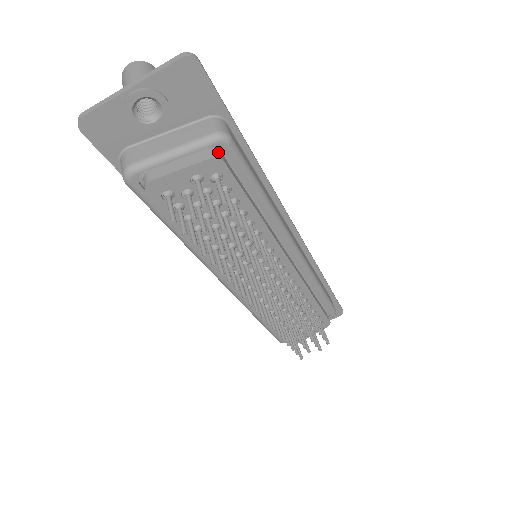
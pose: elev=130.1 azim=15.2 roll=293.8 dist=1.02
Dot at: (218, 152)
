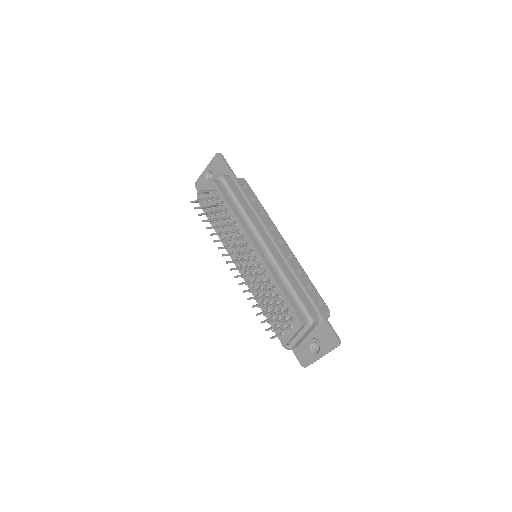
Dot at: (217, 181)
